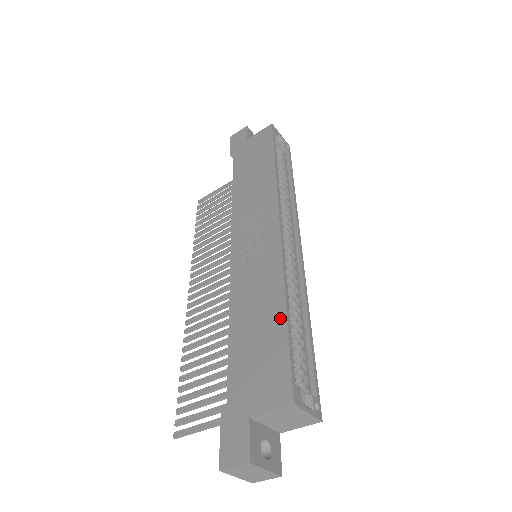
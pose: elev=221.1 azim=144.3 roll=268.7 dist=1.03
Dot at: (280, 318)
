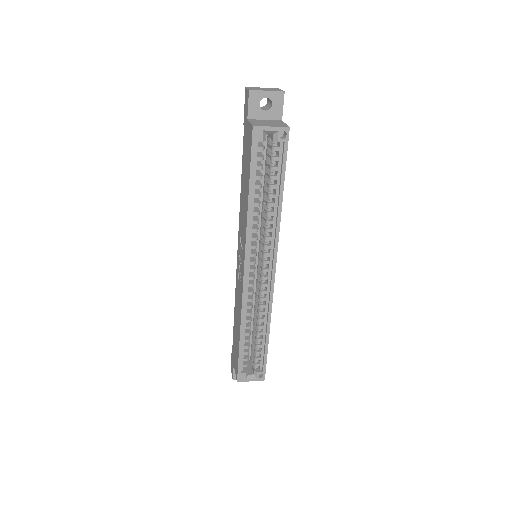
Dot at: (239, 338)
